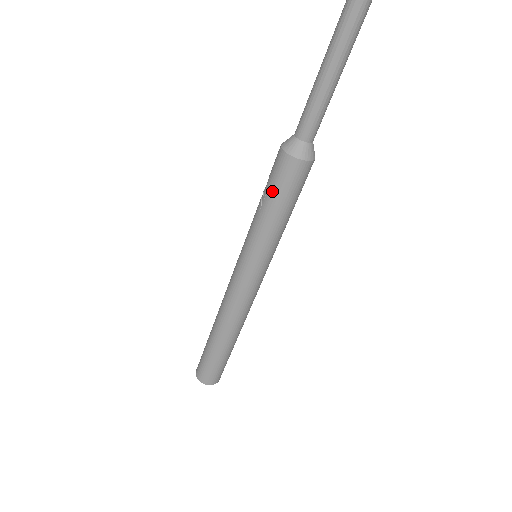
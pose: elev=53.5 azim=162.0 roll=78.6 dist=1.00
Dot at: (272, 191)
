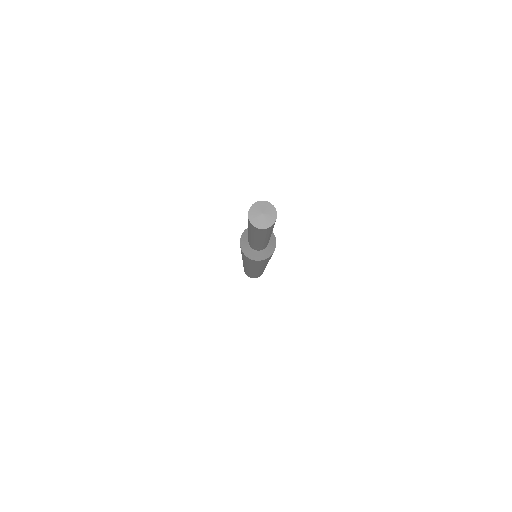
Dot at: occluded
